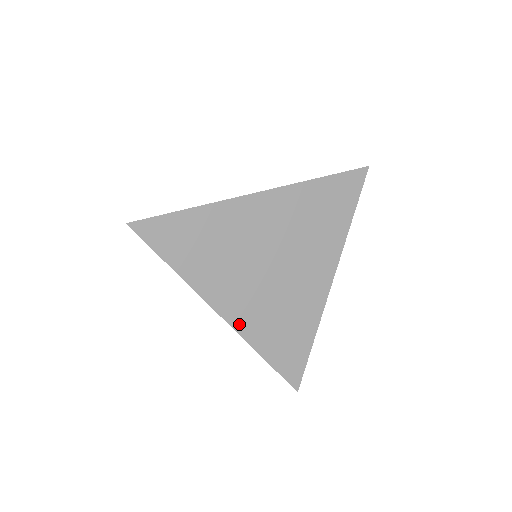
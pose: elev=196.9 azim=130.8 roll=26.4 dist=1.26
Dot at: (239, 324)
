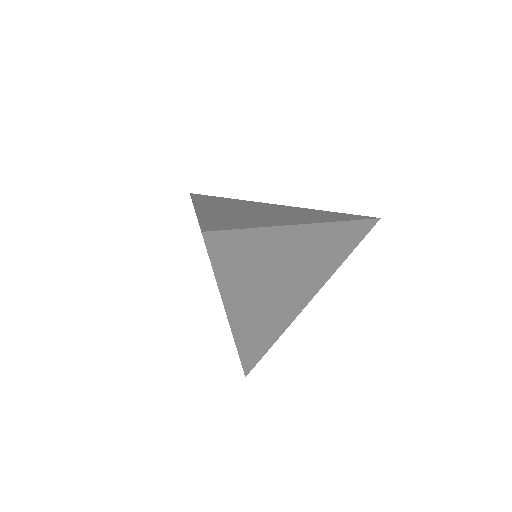
Dot at: (237, 327)
